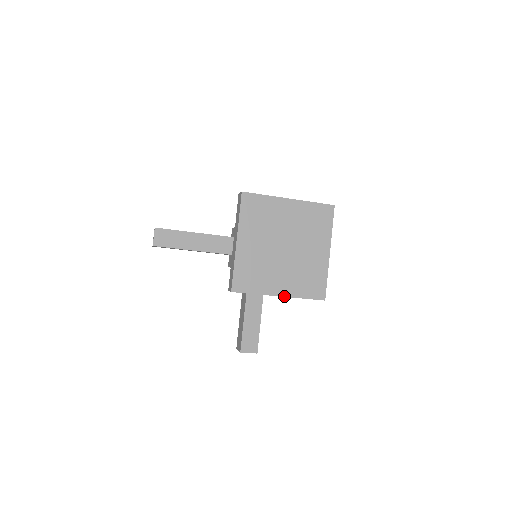
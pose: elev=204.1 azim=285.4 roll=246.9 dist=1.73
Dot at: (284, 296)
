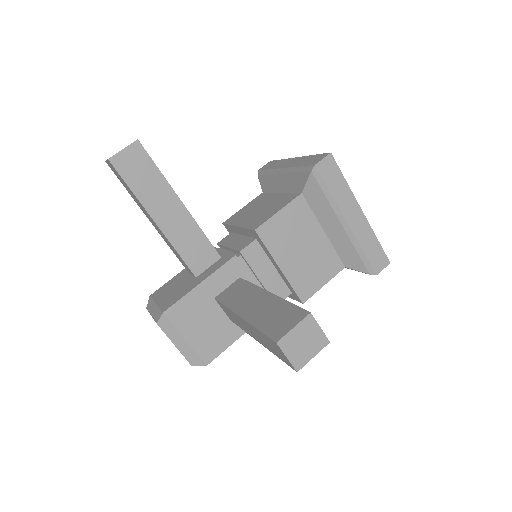
Dot at: (364, 216)
